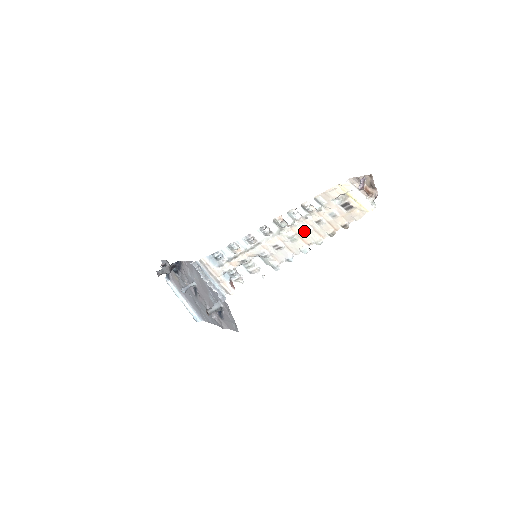
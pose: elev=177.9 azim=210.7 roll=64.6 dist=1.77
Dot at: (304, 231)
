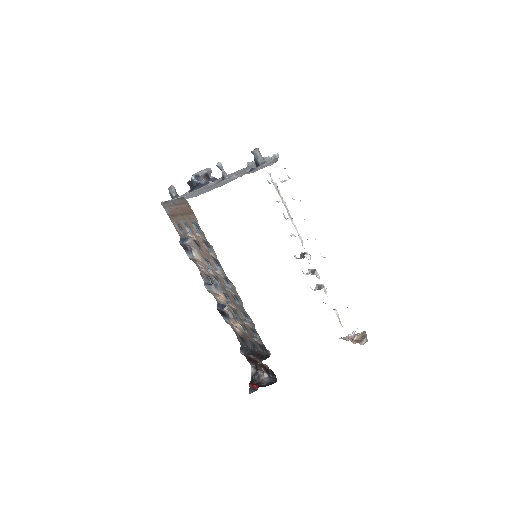
Dot at: occluded
